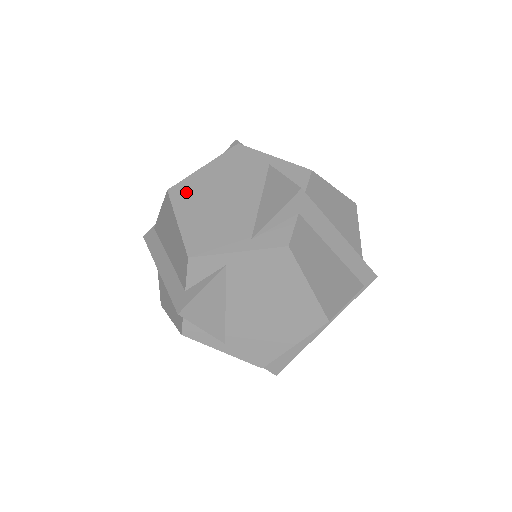
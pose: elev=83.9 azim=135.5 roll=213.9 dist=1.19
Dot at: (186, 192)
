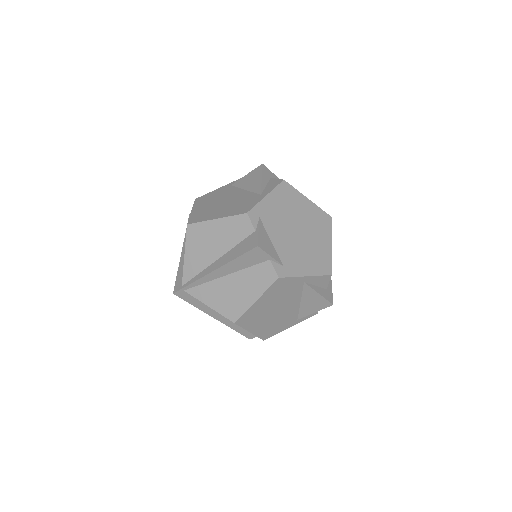
Dot at: (249, 319)
